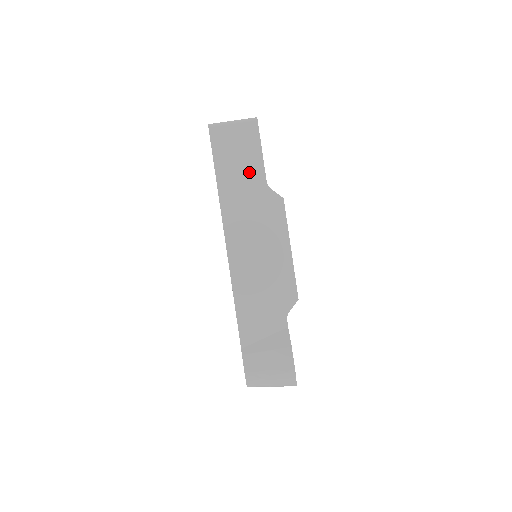
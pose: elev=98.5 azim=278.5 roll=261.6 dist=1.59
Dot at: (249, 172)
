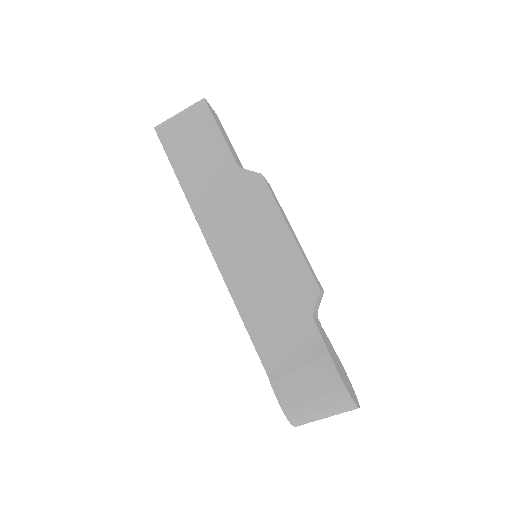
Dot at: (213, 160)
